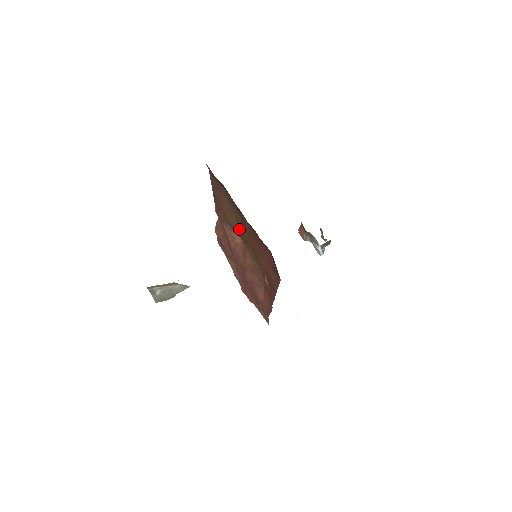
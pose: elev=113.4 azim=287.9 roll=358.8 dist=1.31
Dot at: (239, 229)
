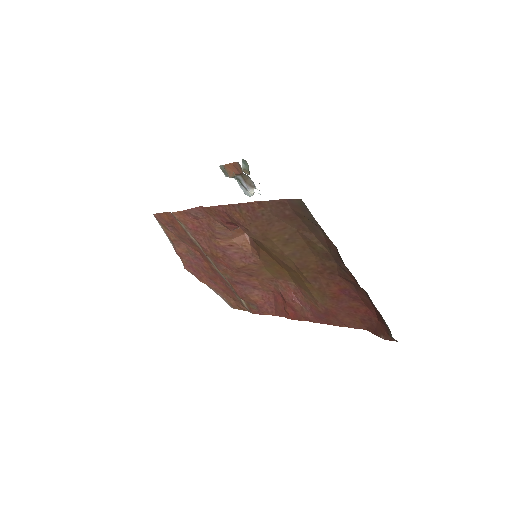
Dot at: (291, 259)
